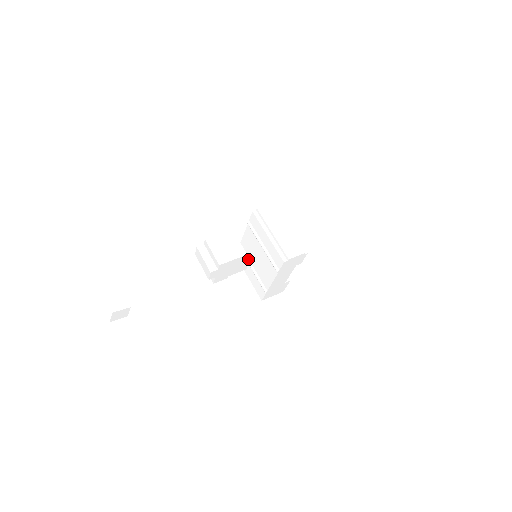
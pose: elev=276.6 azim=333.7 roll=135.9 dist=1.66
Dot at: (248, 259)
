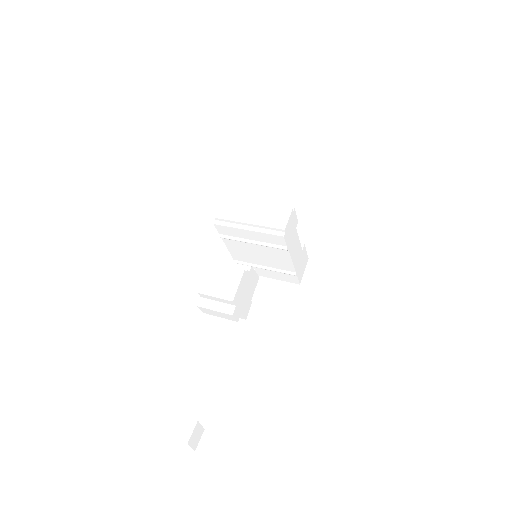
Dot at: (251, 268)
